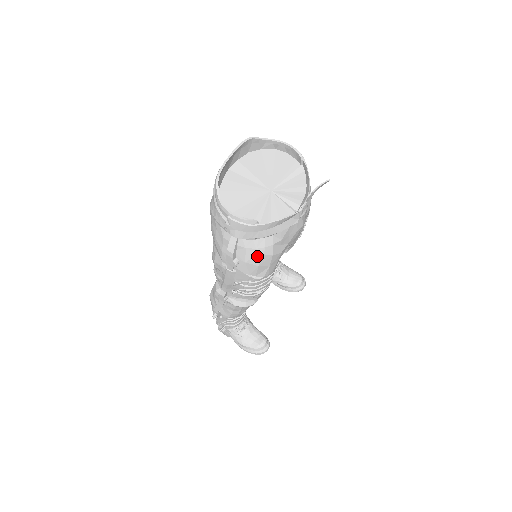
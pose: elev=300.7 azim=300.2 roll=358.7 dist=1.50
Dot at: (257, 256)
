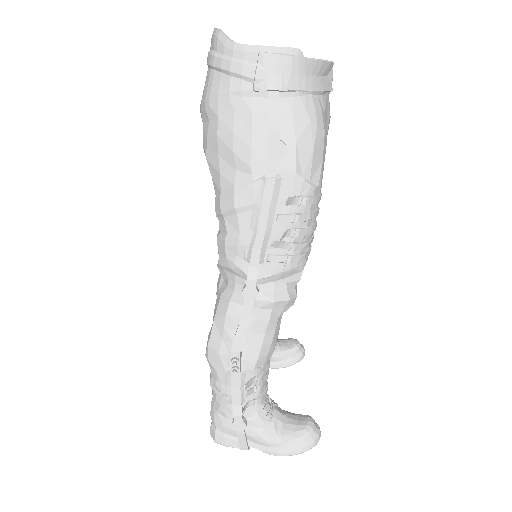
Dot at: (309, 127)
